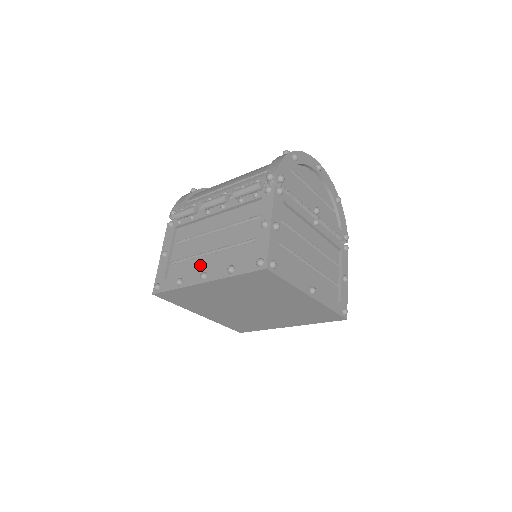
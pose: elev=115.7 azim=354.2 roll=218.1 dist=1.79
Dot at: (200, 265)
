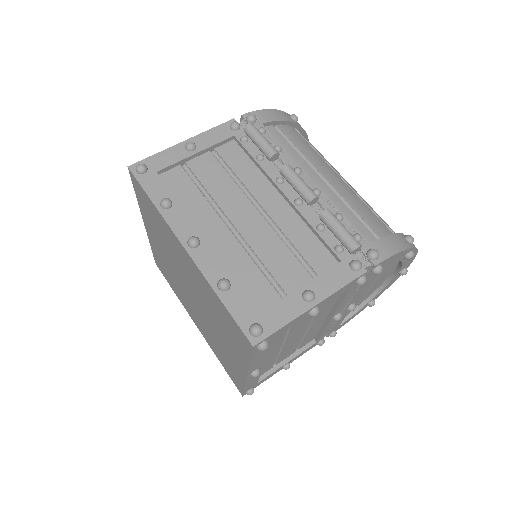
Dot at: (205, 220)
